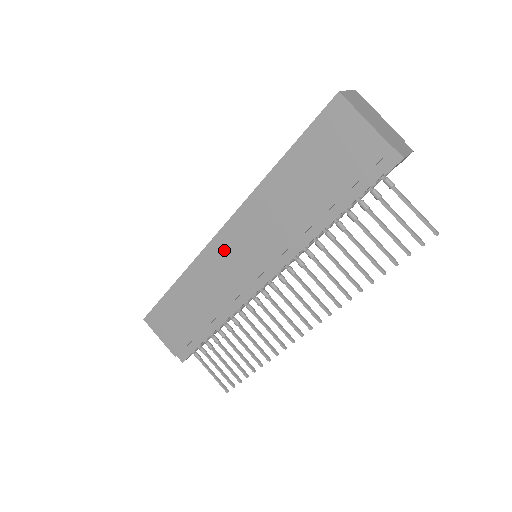
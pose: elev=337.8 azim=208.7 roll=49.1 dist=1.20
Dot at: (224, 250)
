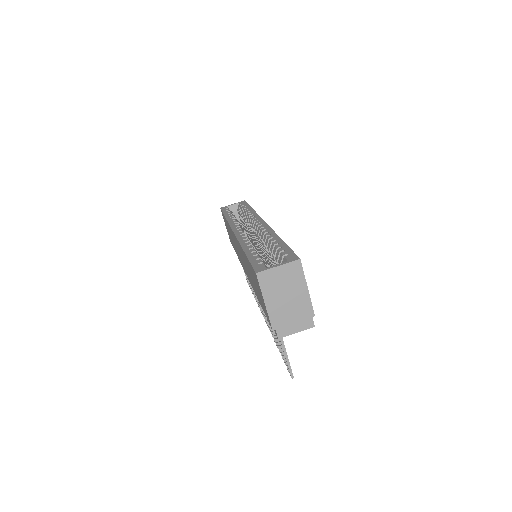
Dot at: (235, 241)
